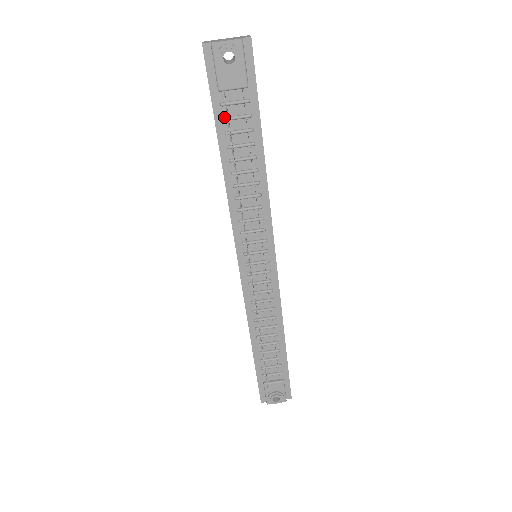
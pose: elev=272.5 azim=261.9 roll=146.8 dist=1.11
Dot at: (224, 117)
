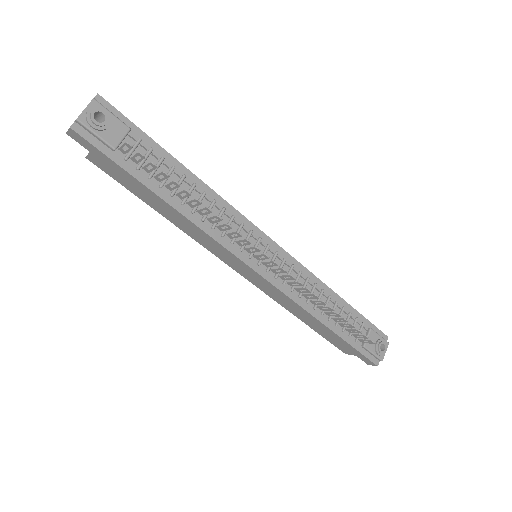
Dot at: (136, 167)
